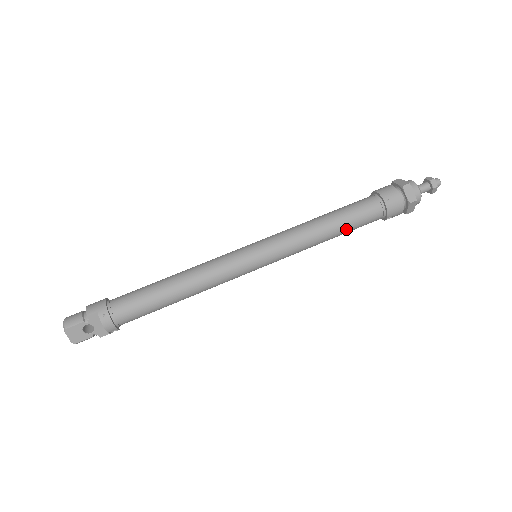
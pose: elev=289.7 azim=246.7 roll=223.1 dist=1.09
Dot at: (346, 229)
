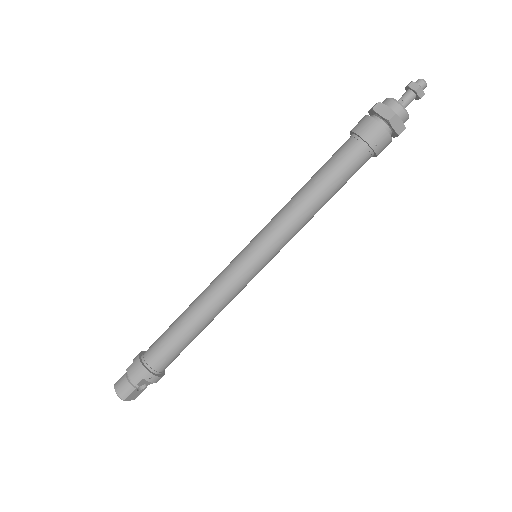
Dot at: (337, 191)
